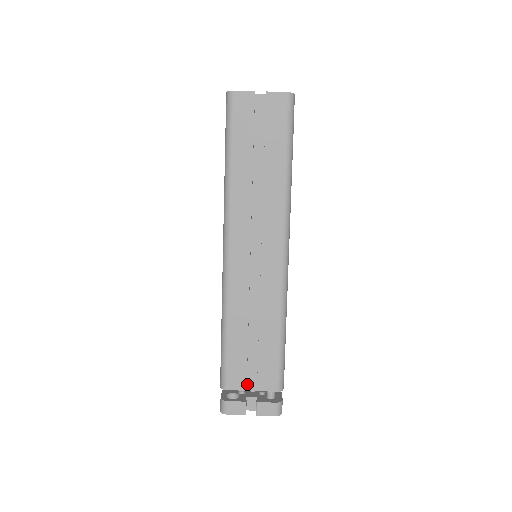
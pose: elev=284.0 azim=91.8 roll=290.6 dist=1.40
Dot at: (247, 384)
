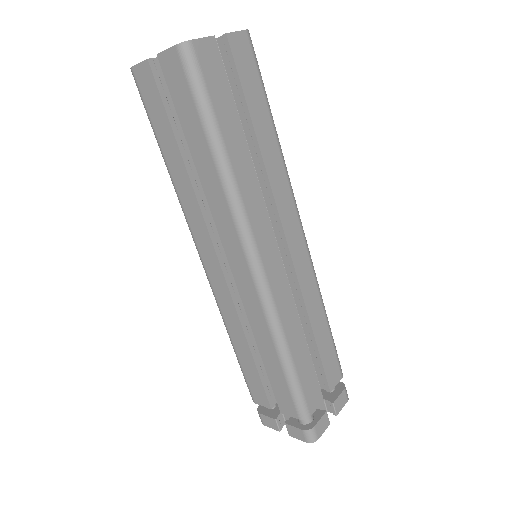
Dot at: occluded
